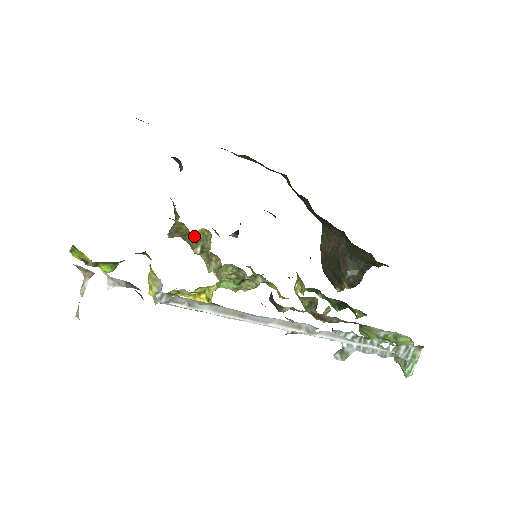
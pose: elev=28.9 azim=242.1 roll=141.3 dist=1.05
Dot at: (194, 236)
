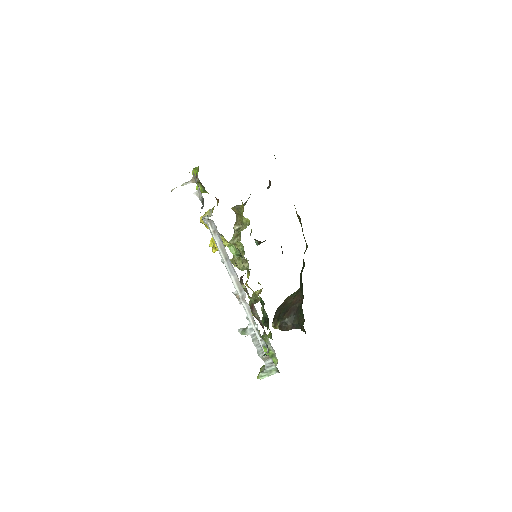
Dot at: (242, 219)
